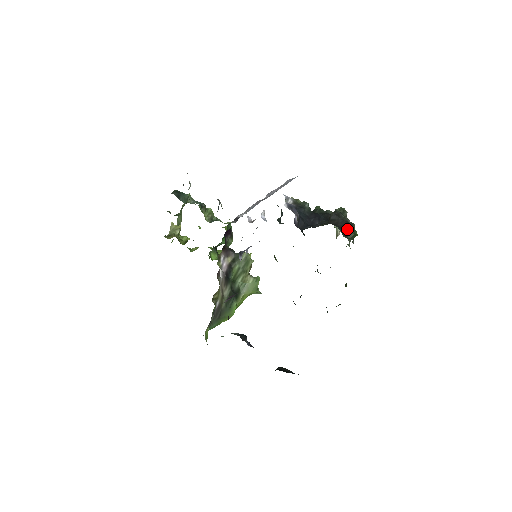
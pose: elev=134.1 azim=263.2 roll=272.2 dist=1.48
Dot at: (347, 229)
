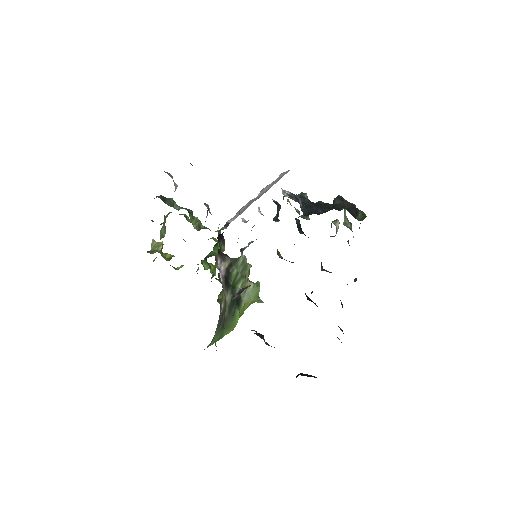
Dot at: (355, 211)
